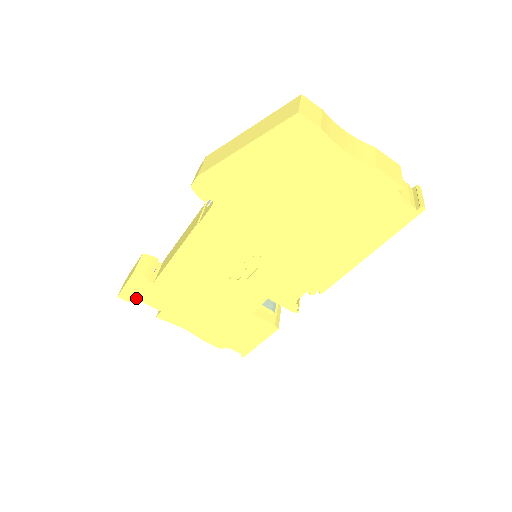
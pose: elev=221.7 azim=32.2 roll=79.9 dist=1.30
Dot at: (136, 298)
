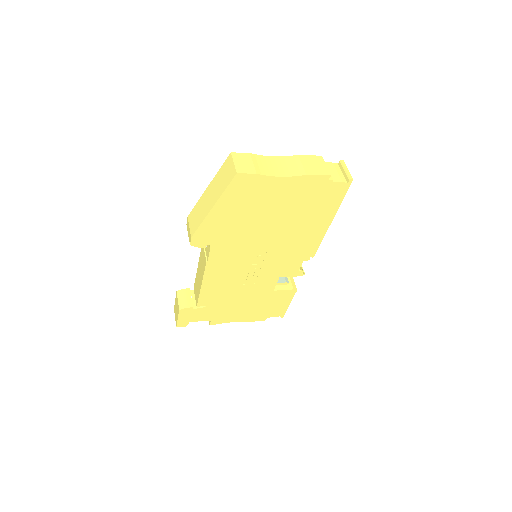
Dot at: occluded
